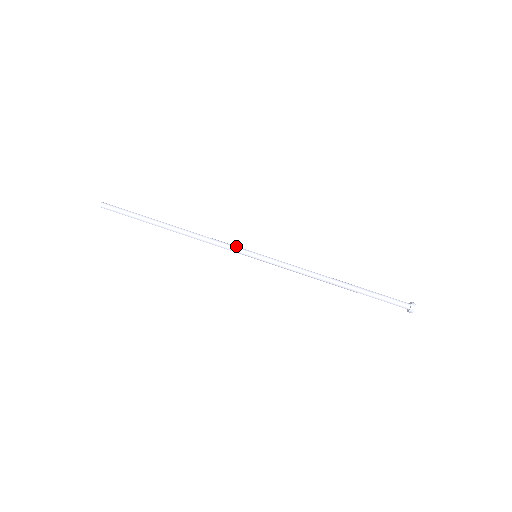
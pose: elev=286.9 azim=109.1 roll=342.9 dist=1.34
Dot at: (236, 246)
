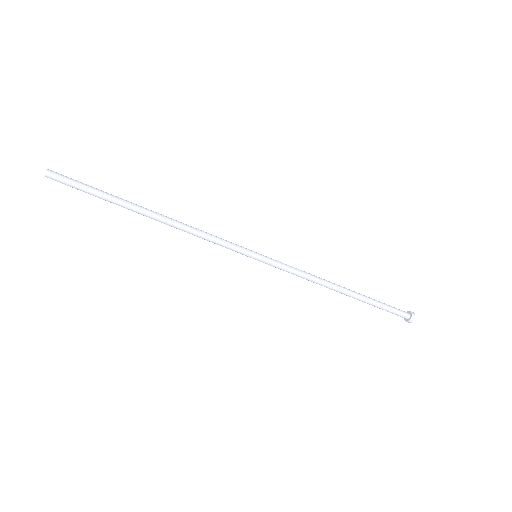
Dot at: (233, 244)
